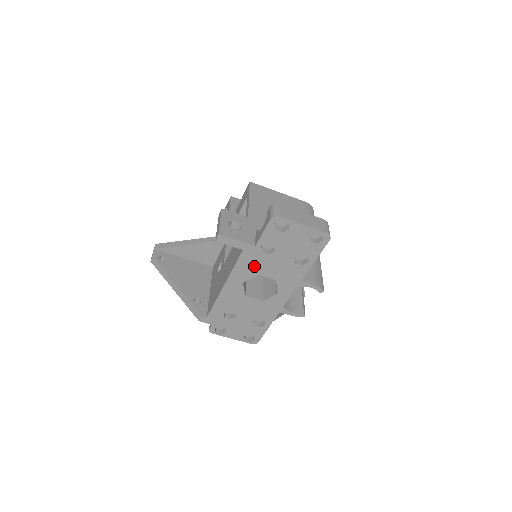
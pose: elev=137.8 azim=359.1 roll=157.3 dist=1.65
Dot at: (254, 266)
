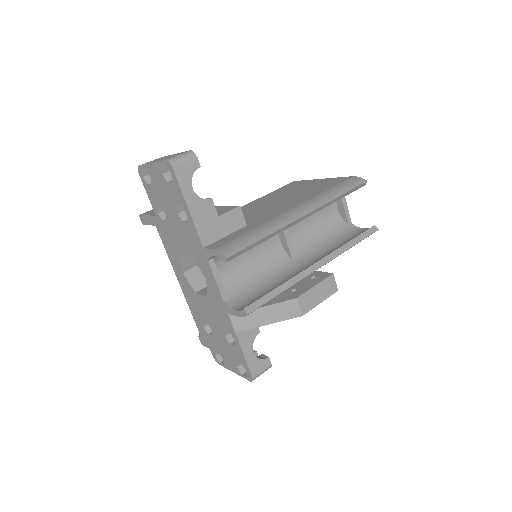
Dot at: (172, 244)
